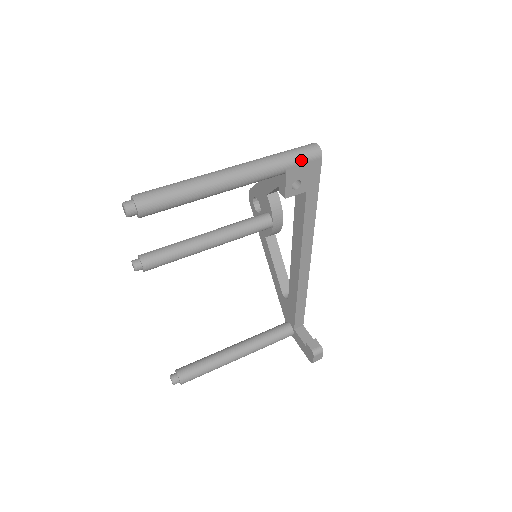
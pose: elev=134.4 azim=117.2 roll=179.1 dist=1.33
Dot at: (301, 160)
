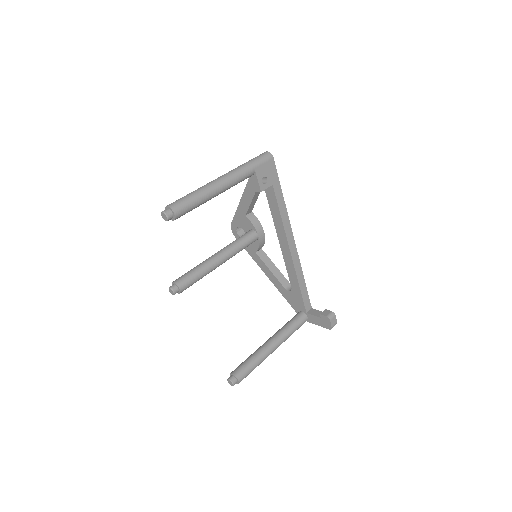
Dot at: (261, 162)
